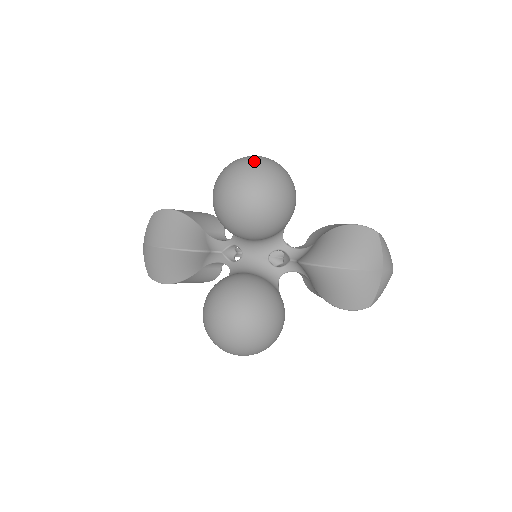
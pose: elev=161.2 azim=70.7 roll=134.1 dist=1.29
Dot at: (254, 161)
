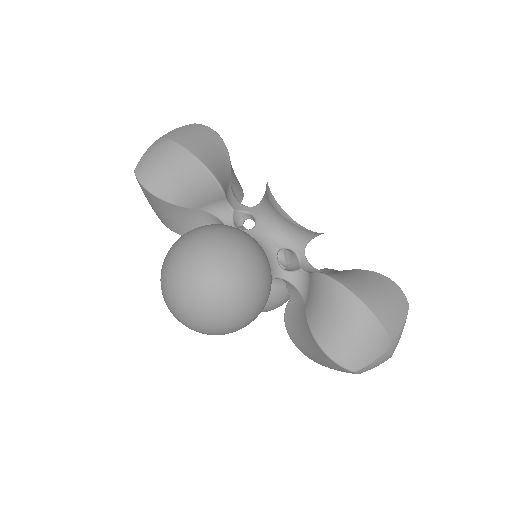
Dot at: (183, 315)
